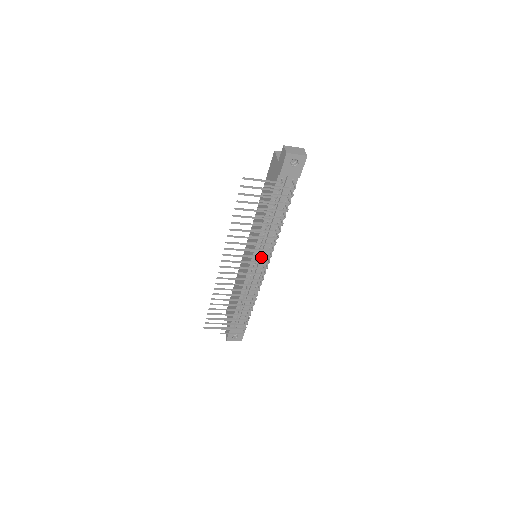
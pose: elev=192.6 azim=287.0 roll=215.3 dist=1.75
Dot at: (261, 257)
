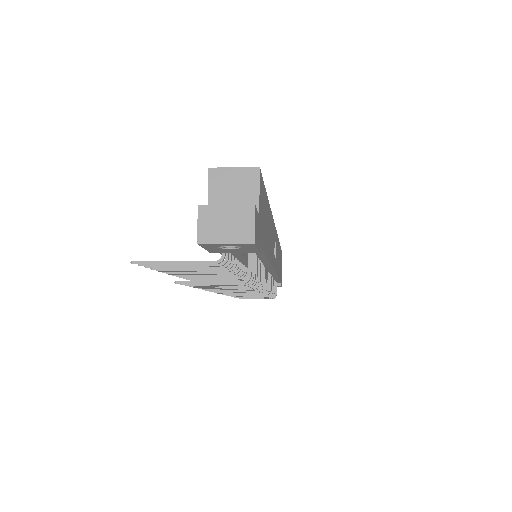
Dot at: occluded
